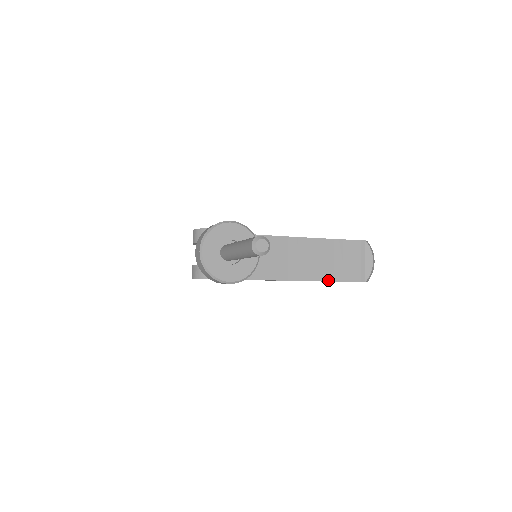
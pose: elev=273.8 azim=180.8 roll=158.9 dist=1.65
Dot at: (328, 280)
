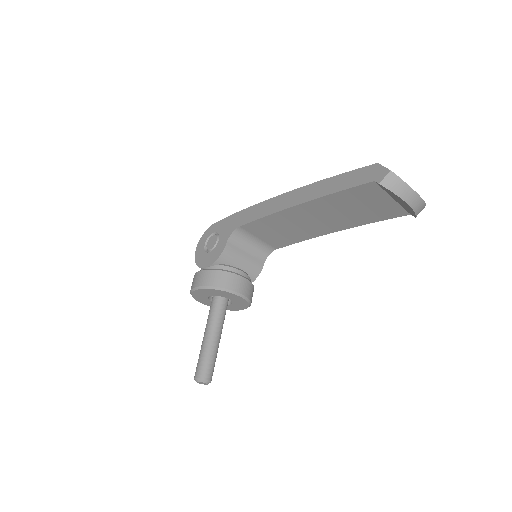
Dot at: (361, 224)
